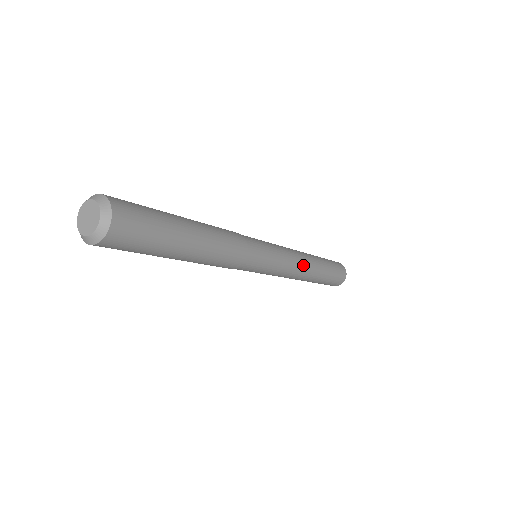
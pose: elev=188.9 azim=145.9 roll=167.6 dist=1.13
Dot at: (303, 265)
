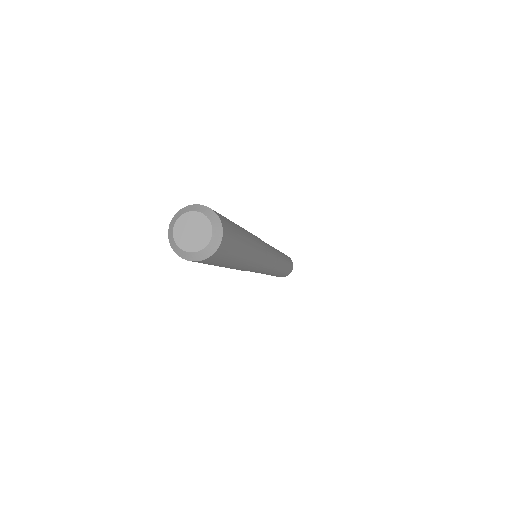
Dot at: (278, 251)
